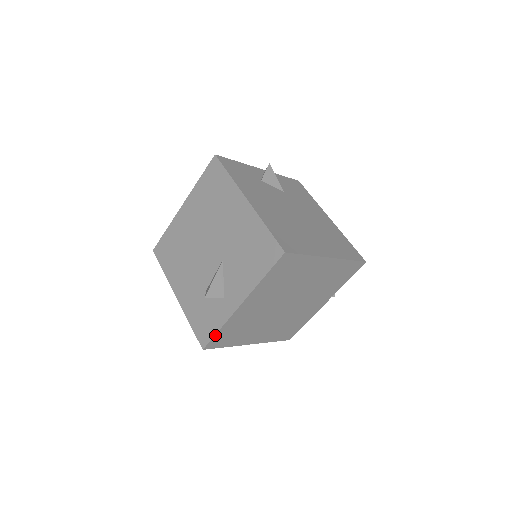
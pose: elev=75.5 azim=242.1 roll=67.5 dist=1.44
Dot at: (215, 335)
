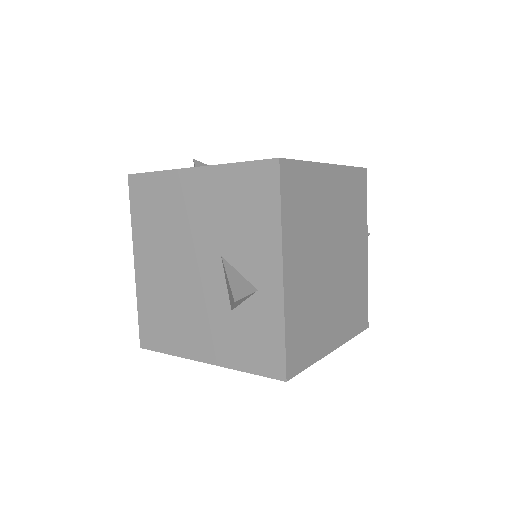
Dot at: (285, 346)
